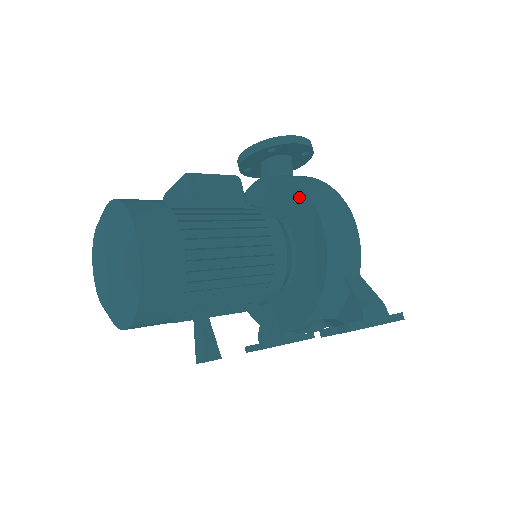
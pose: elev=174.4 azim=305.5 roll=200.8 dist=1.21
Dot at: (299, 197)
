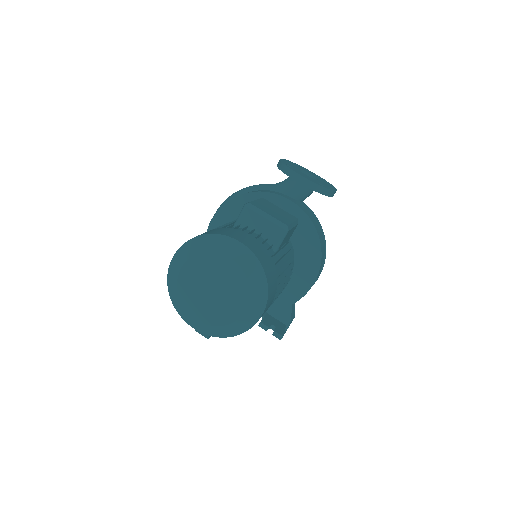
Dot at: (314, 253)
